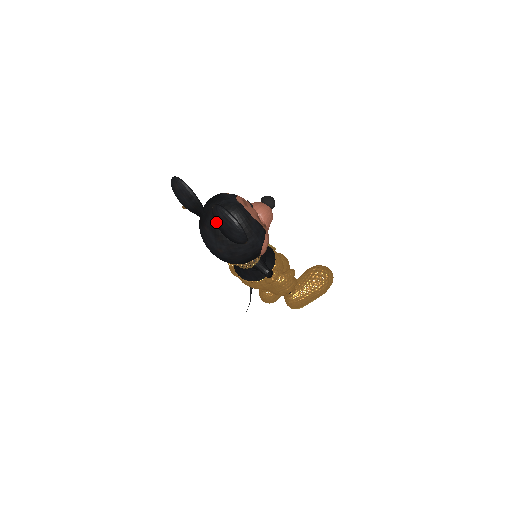
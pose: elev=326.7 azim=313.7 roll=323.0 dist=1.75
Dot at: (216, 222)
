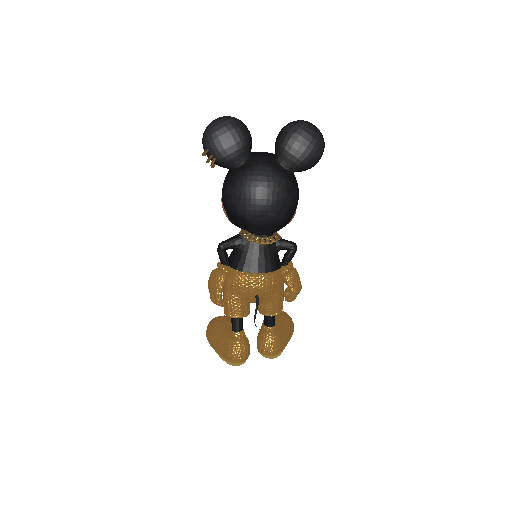
Dot at: (293, 137)
